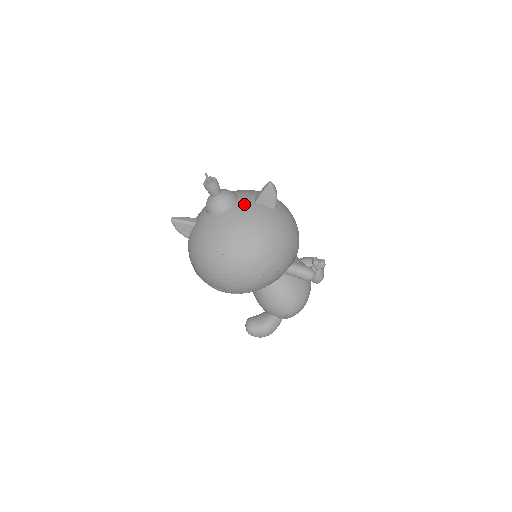
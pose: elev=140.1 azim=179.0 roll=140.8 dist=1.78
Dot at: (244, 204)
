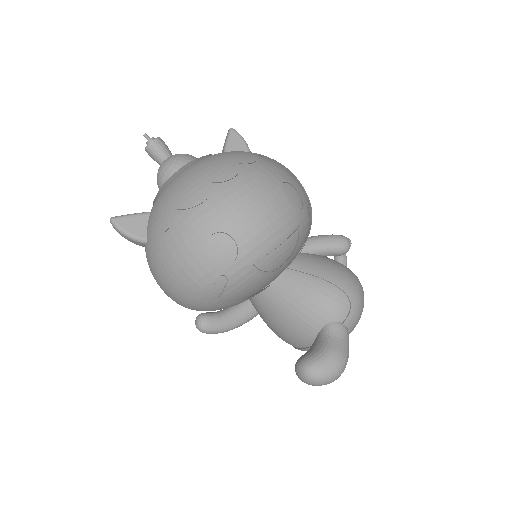
Dot at: occluded
